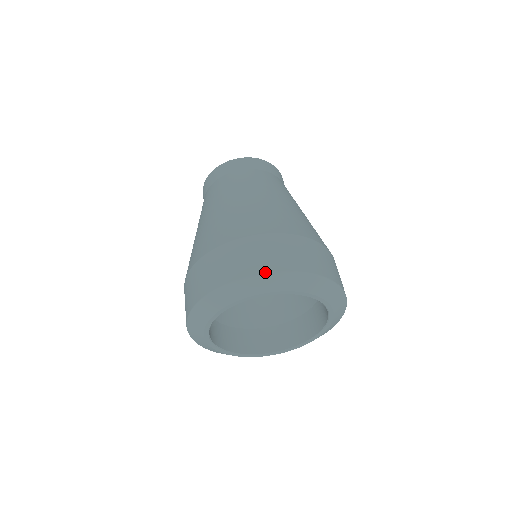
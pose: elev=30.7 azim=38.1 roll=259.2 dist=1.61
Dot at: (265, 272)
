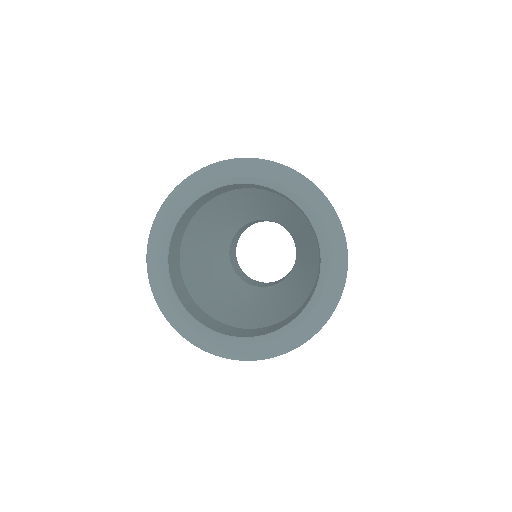
Dot at: (295, 170)
